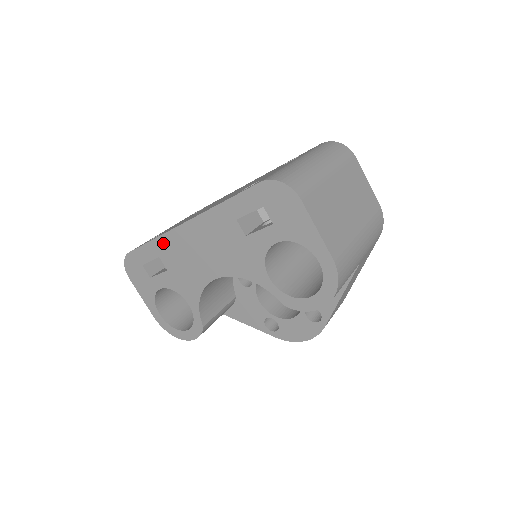
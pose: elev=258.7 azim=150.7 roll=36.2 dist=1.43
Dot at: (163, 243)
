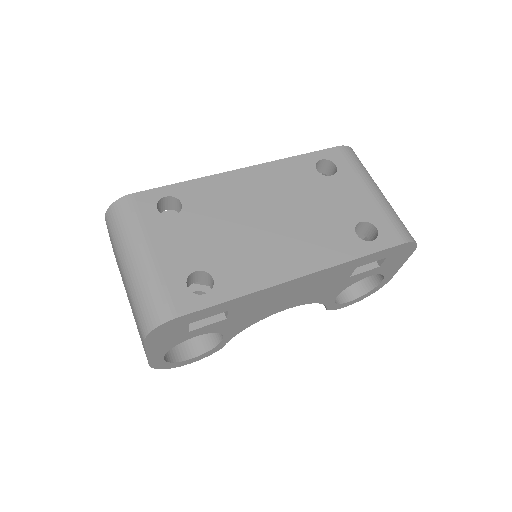
Dot at: (251, 298)
